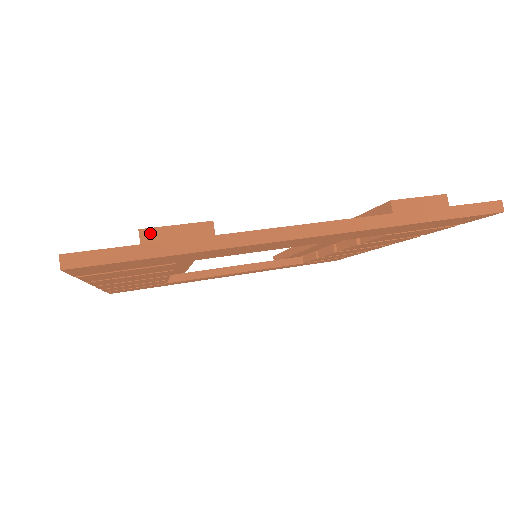
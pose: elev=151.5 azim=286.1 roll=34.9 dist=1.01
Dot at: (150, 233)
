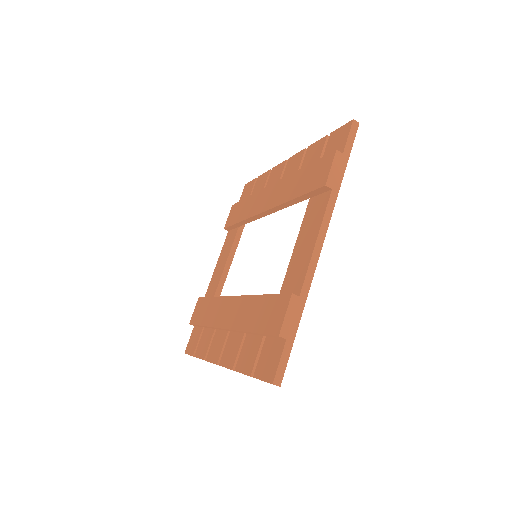
Dot at: (283, 331)
